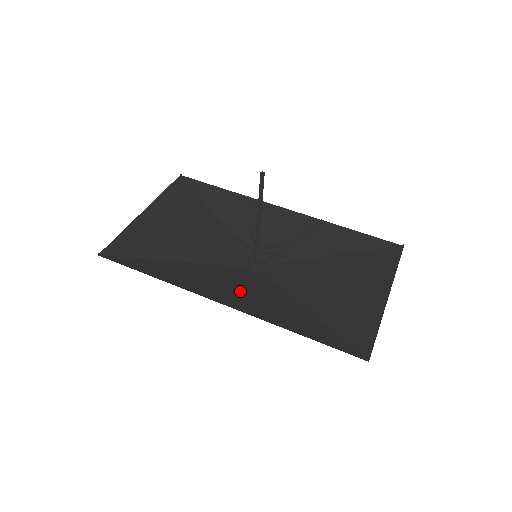
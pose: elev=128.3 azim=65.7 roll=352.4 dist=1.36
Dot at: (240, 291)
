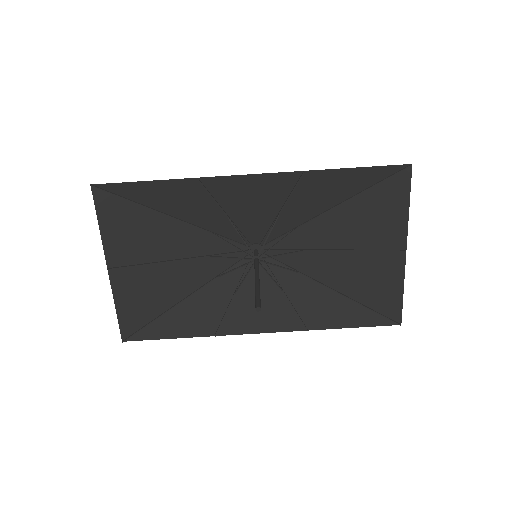
Dot at: (265, 303)
